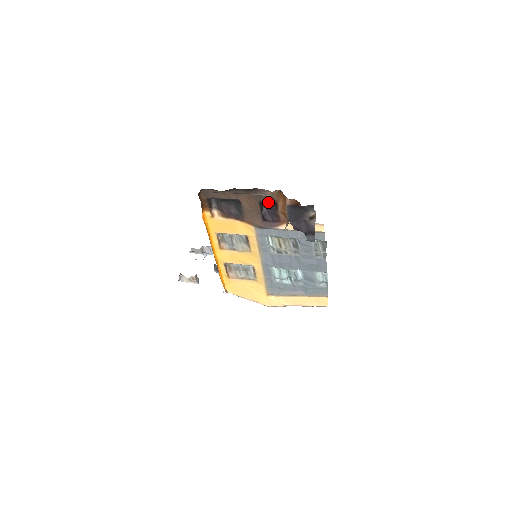
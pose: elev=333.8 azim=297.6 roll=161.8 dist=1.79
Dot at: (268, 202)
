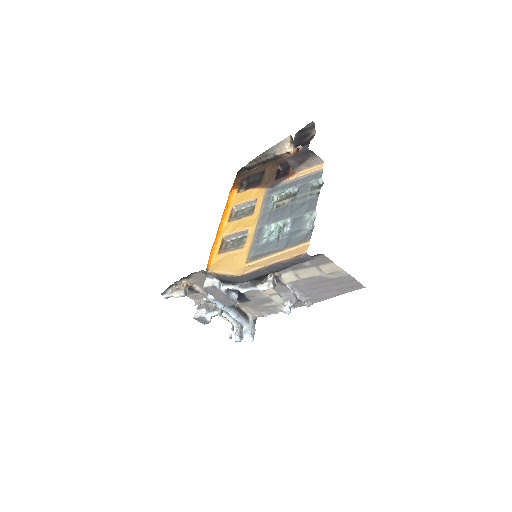
Dot at: (285, 167)
